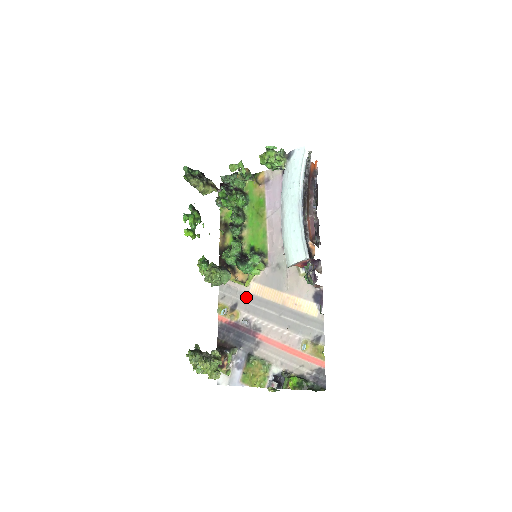
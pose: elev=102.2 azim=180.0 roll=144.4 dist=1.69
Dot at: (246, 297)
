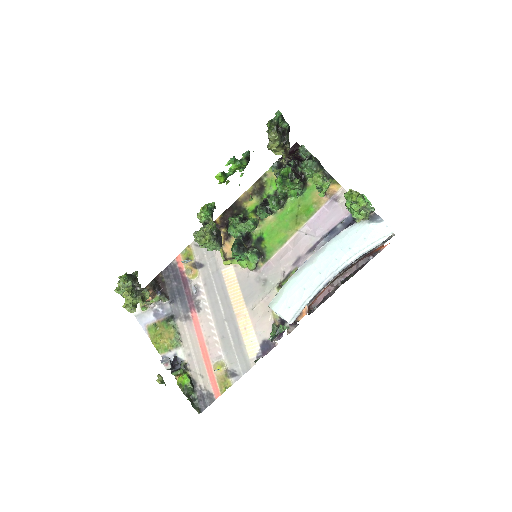
Dot at: (215, 271)
